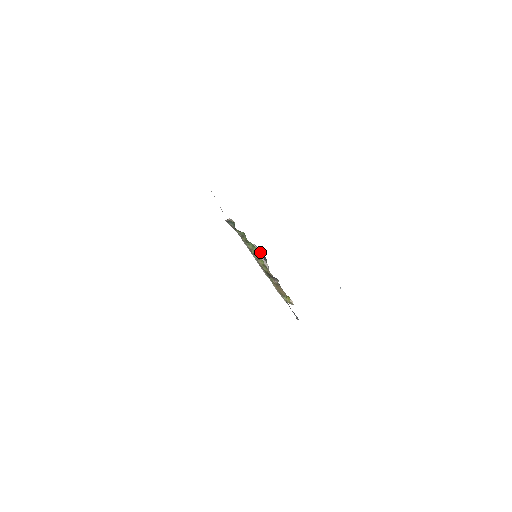
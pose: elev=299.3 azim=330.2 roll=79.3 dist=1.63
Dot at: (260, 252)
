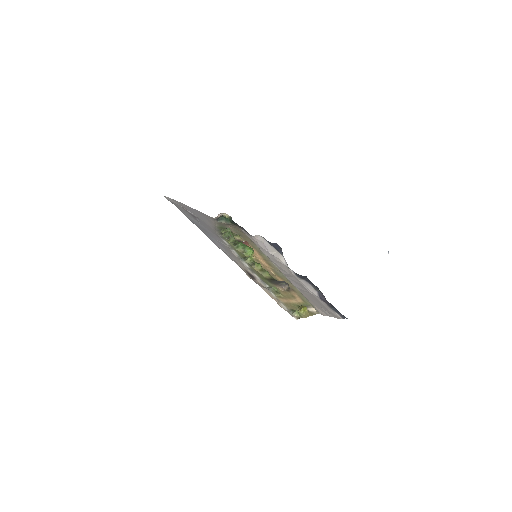
Dot at: (269, 242)
